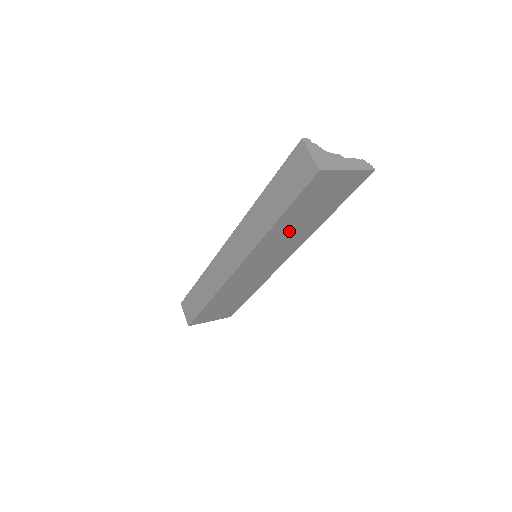
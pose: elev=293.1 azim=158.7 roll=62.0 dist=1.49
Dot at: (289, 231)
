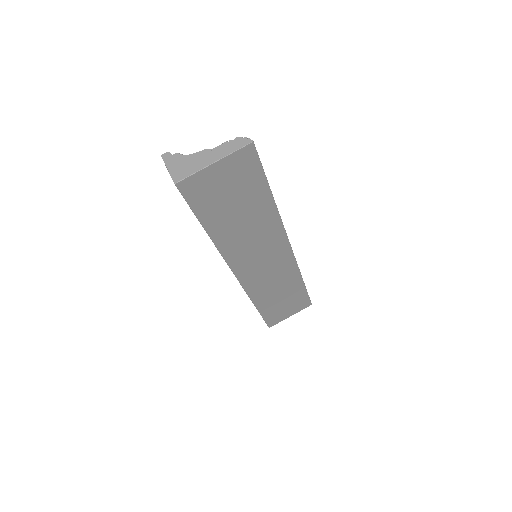
Dot at: (242, 231)
